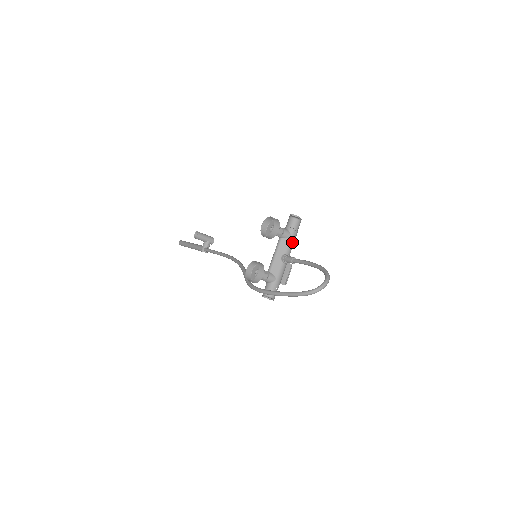
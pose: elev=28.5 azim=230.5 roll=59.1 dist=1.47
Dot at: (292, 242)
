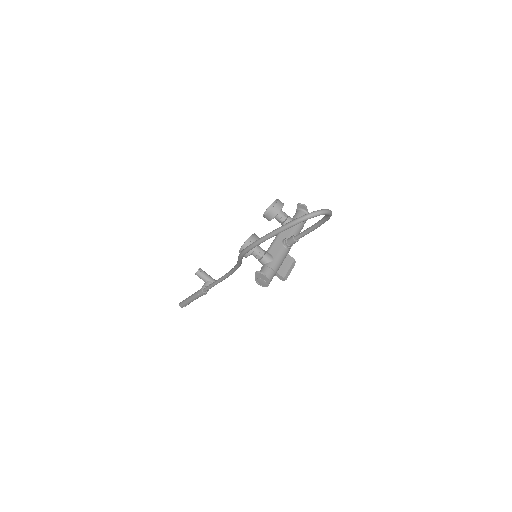
Dot at: (296, 230)
